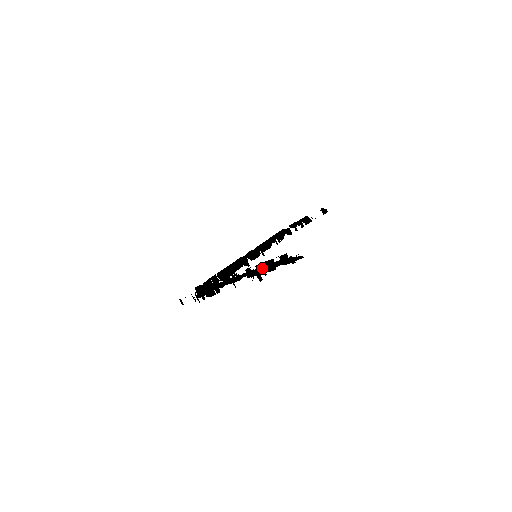
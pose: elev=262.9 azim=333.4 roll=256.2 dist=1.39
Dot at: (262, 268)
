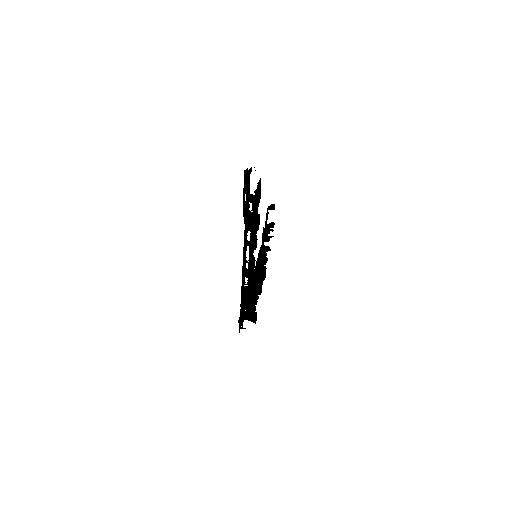
Dot at: (253, 228)
